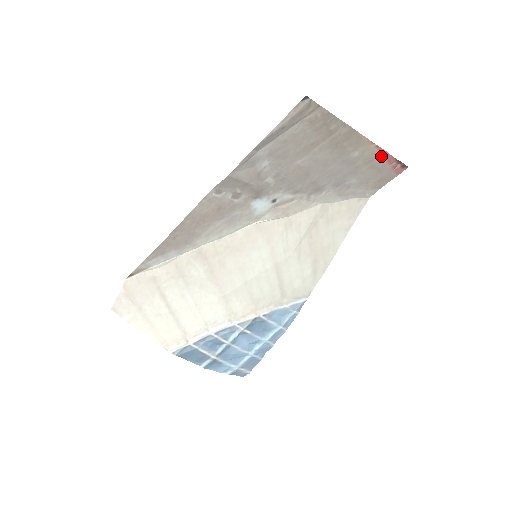
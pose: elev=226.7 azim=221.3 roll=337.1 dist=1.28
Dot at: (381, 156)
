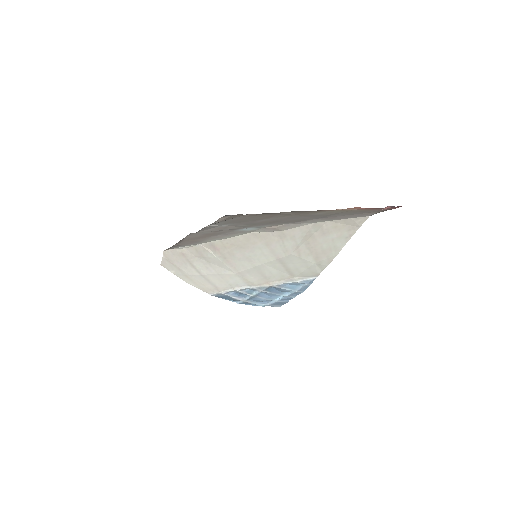
Dot at: (357, 209)
